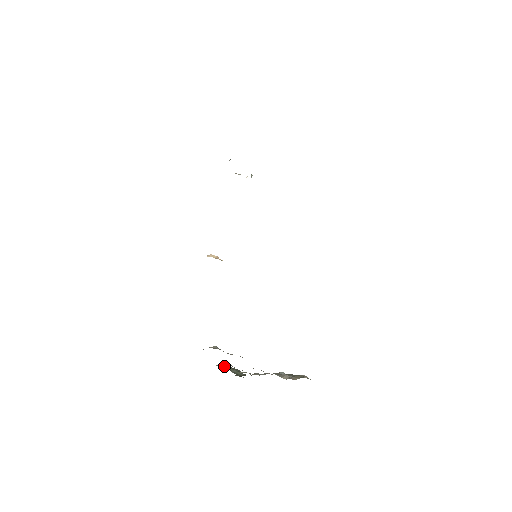
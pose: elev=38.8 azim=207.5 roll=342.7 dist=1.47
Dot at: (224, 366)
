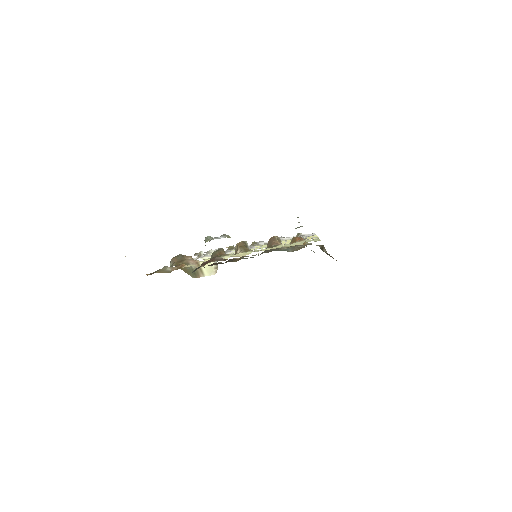
Dot at: occluded
